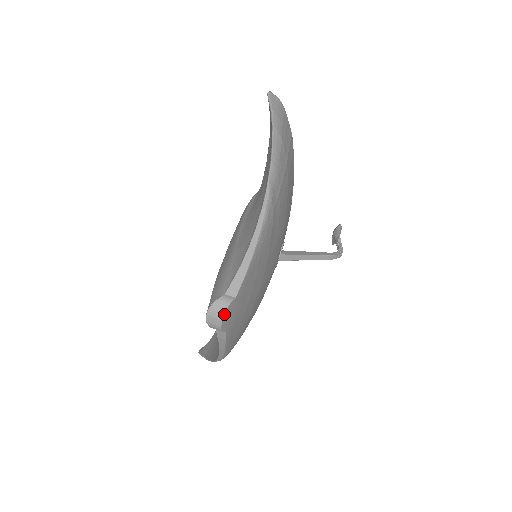
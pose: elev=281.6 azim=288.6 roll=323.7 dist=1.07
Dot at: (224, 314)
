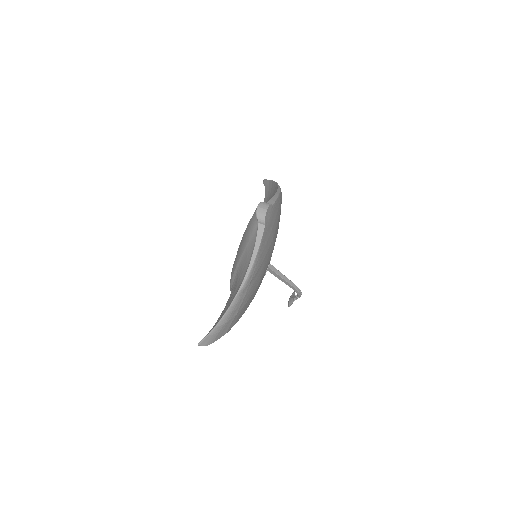
Dot at: (268, 207)
